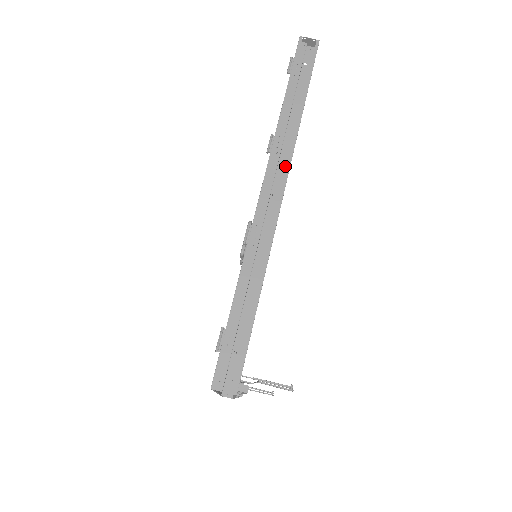
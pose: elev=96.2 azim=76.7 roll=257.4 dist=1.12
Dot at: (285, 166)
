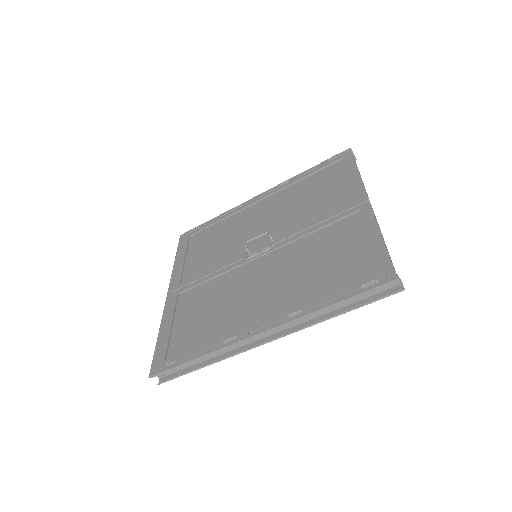
Dot at: (289, 325)
